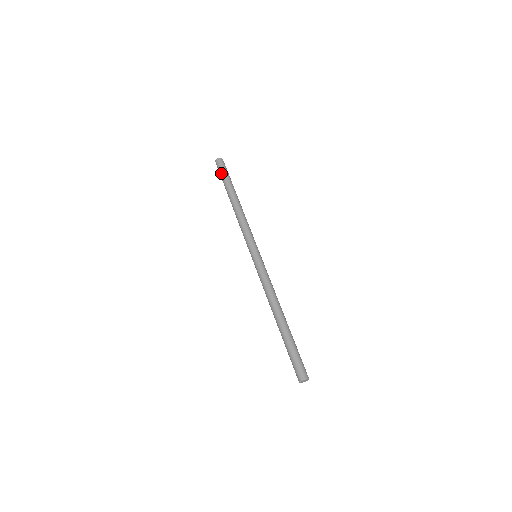
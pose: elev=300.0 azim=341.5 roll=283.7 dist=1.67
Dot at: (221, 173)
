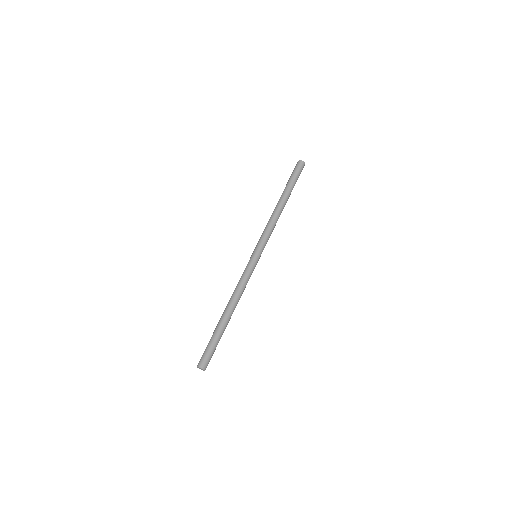
Dot at: (291, 174)
